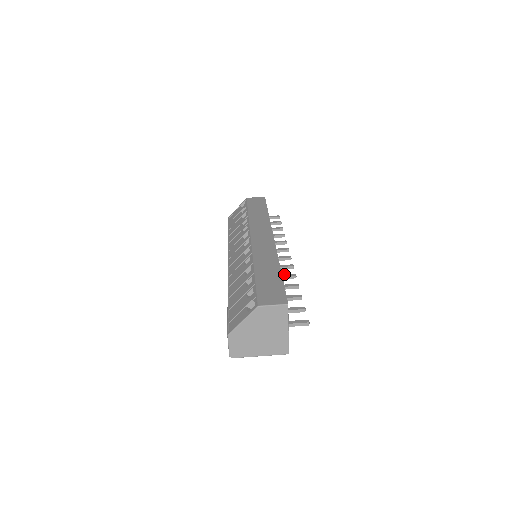
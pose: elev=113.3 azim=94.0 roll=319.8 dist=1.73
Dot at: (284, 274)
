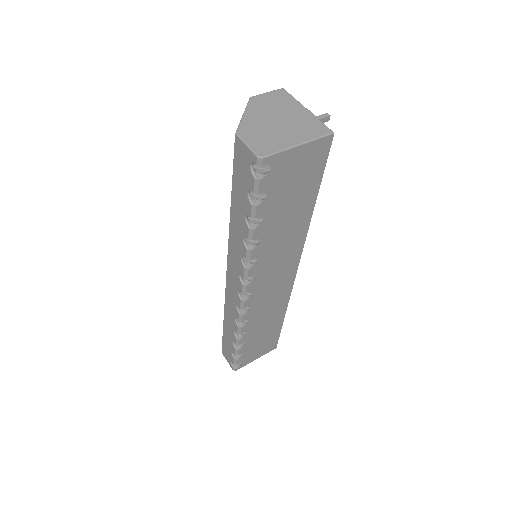
Dot at: occluded
